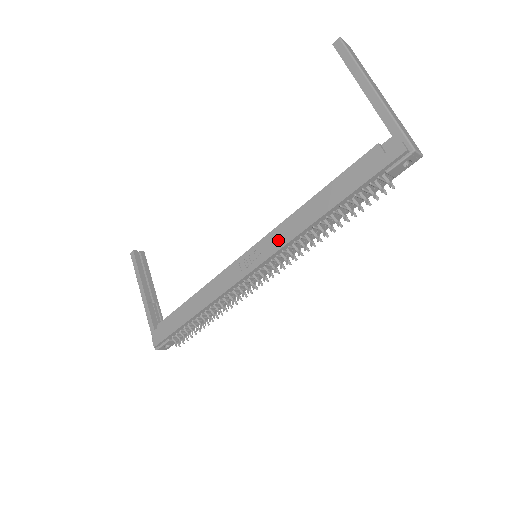
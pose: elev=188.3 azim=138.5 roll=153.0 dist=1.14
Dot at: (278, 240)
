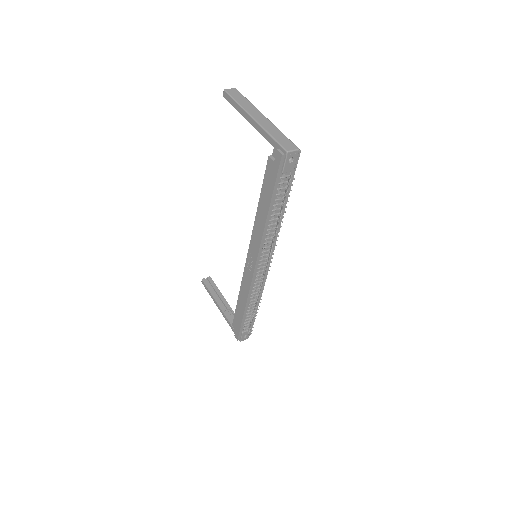
Dot at: (256, 242)
